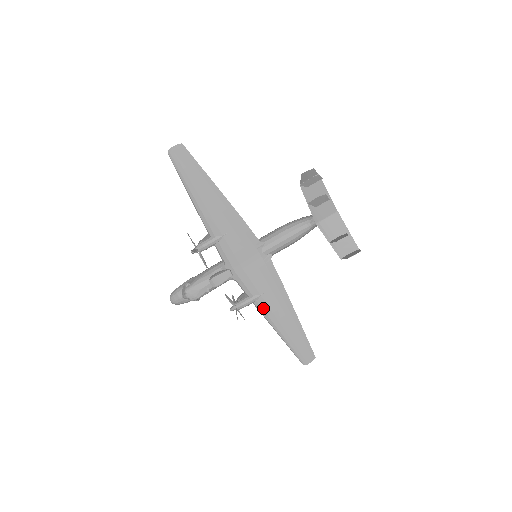
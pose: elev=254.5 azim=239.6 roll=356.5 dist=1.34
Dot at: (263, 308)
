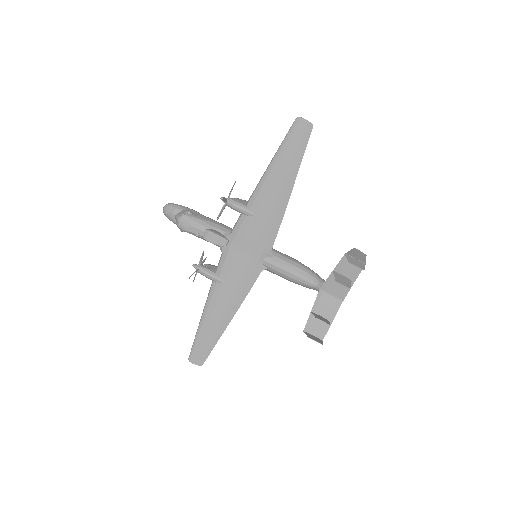
Dot at: (214, 292)
